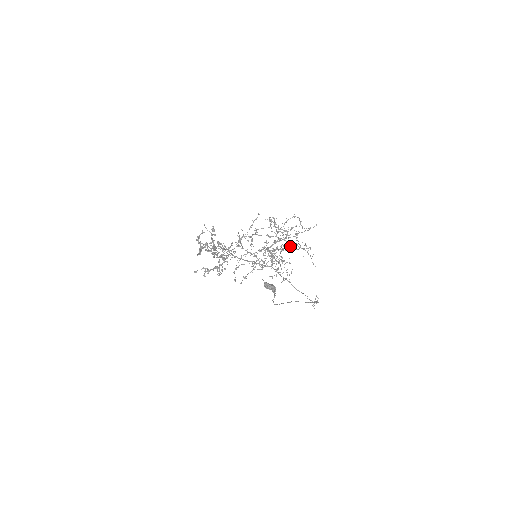
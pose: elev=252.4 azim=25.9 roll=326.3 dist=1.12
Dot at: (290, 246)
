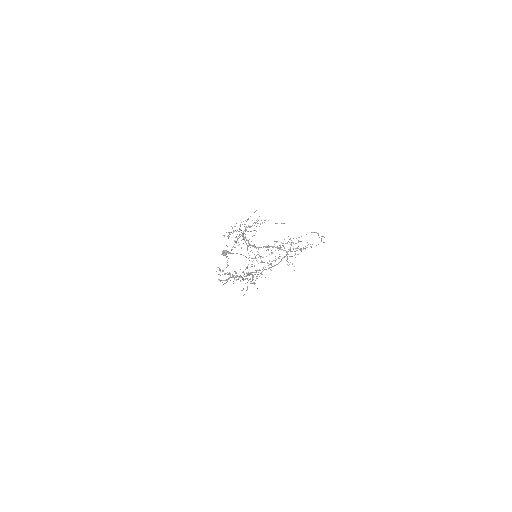
Dot at: occluded
